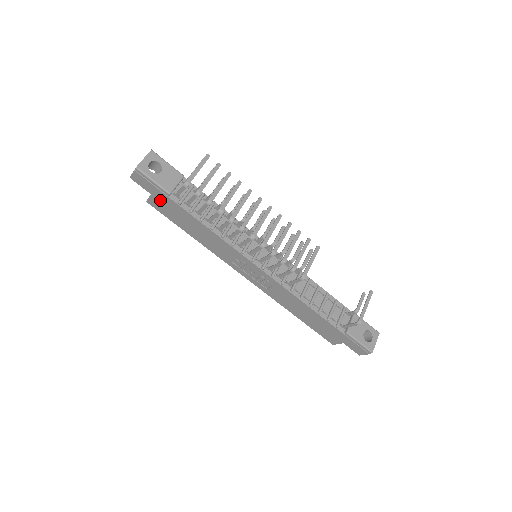
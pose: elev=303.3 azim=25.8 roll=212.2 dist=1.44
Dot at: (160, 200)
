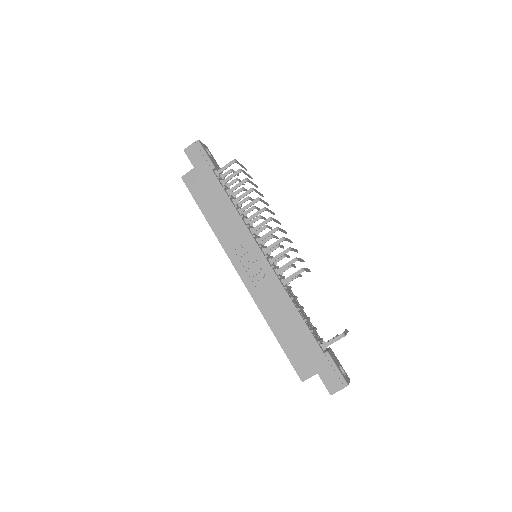
Dot at: (199, 174)
